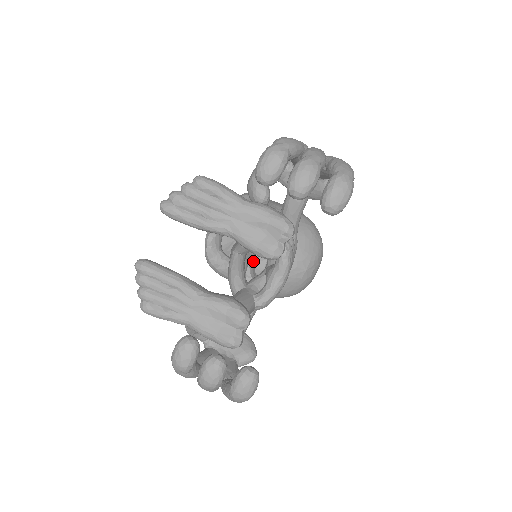
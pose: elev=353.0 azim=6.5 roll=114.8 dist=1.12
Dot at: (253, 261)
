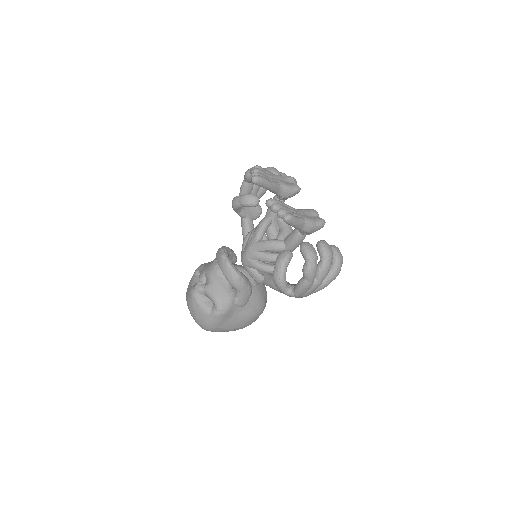
Dot at: occluded
